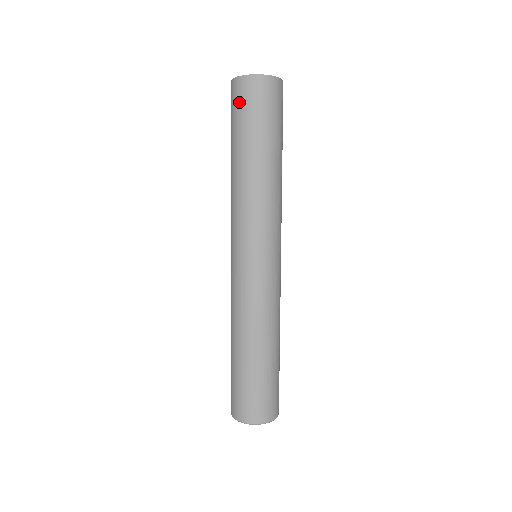
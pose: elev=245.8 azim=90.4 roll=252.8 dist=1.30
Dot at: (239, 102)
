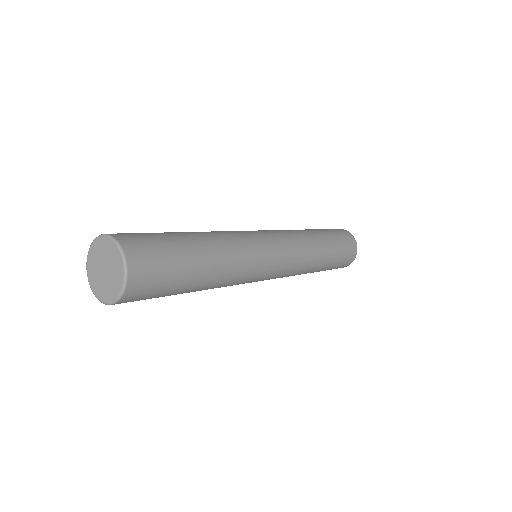
Dot at: (332, 229)
